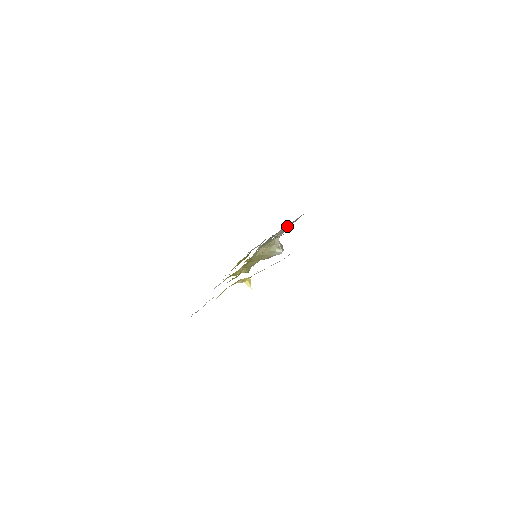
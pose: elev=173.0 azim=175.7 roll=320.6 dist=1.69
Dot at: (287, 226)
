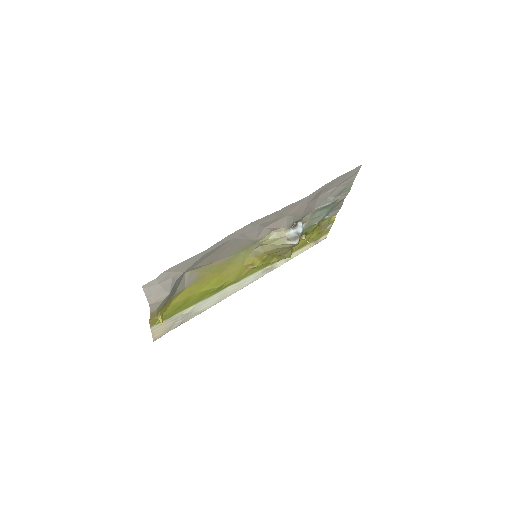
Dot at: (276, 222)
